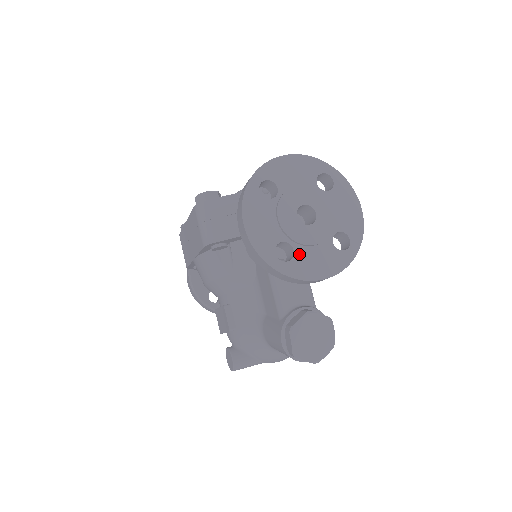
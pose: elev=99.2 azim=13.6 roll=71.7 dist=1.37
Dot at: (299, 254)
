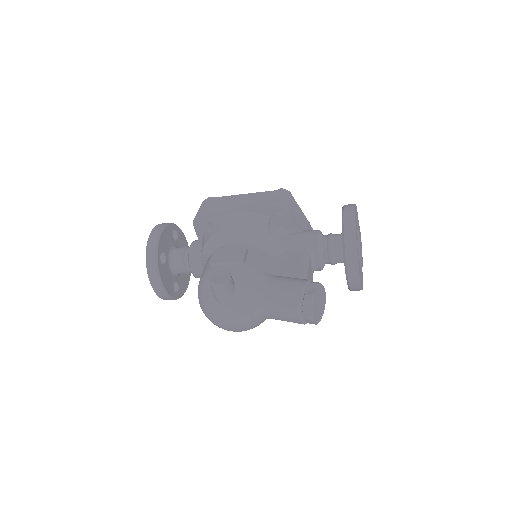
Dot at: (358, 253)
